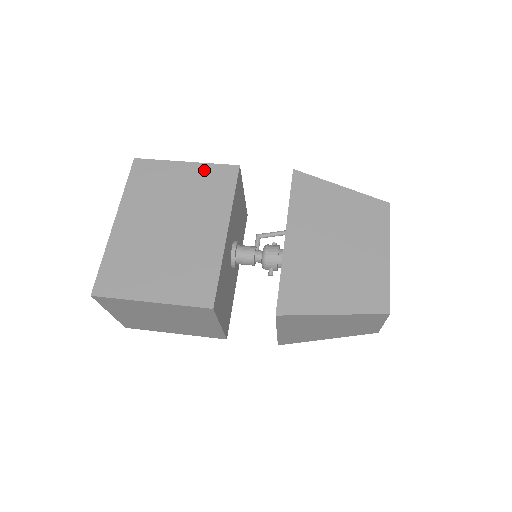
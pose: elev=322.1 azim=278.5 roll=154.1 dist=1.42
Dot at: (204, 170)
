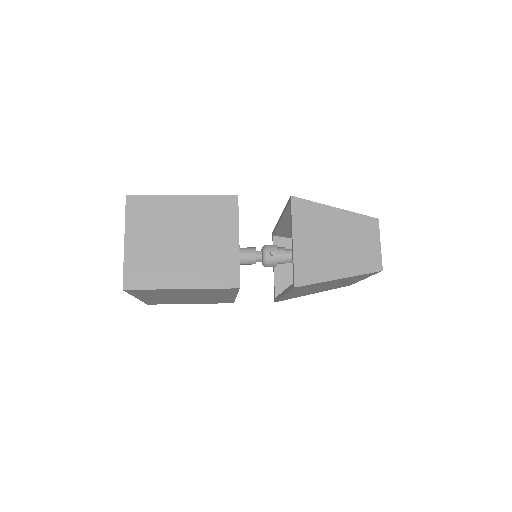
Dot at: occluded
